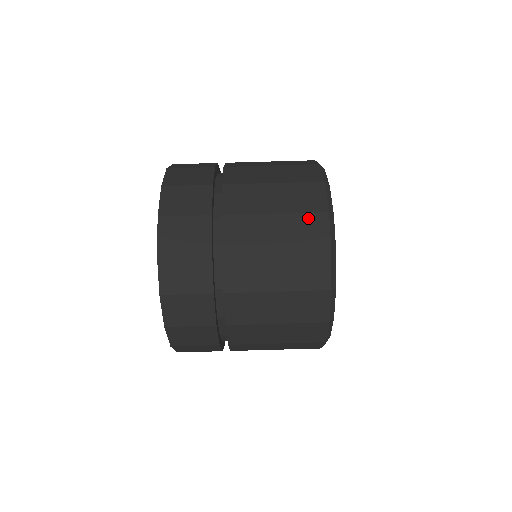
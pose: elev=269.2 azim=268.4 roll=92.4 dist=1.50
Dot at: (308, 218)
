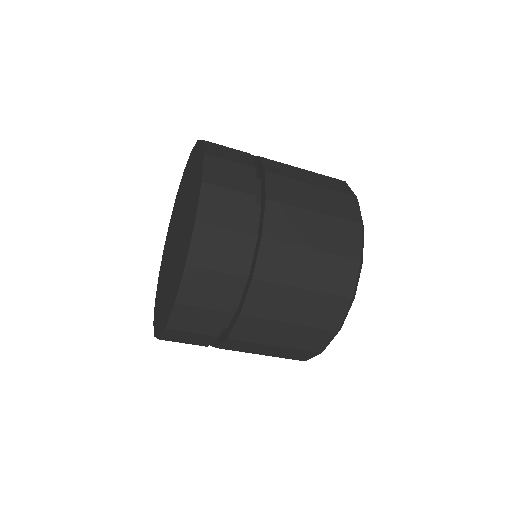
Dot at: (341, 262)
